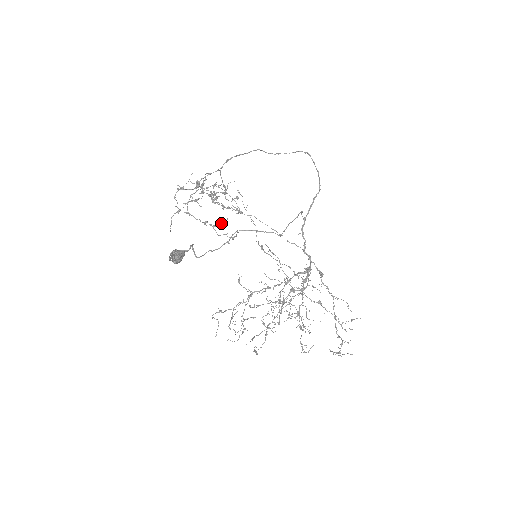
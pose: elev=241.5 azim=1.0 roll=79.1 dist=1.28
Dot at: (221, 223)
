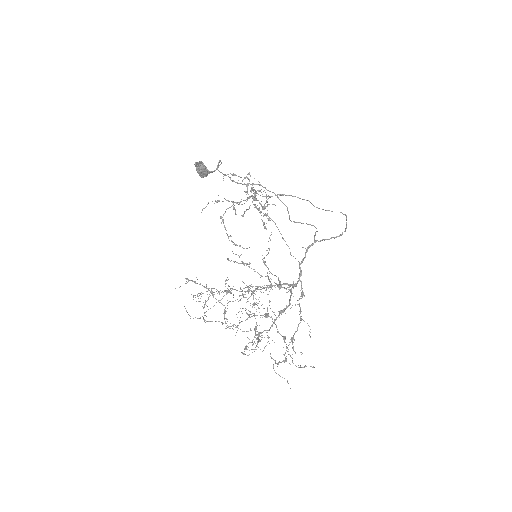
Dot at: occluded
